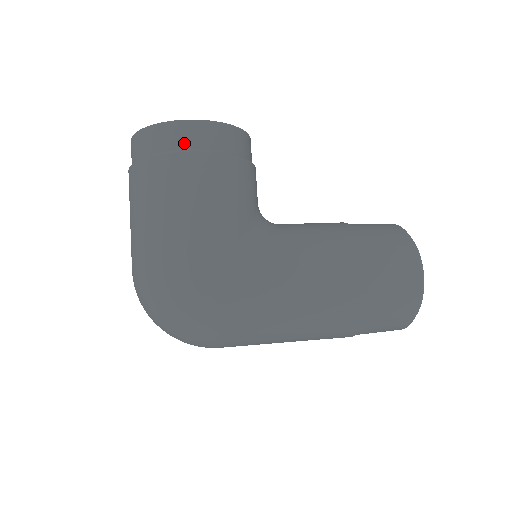
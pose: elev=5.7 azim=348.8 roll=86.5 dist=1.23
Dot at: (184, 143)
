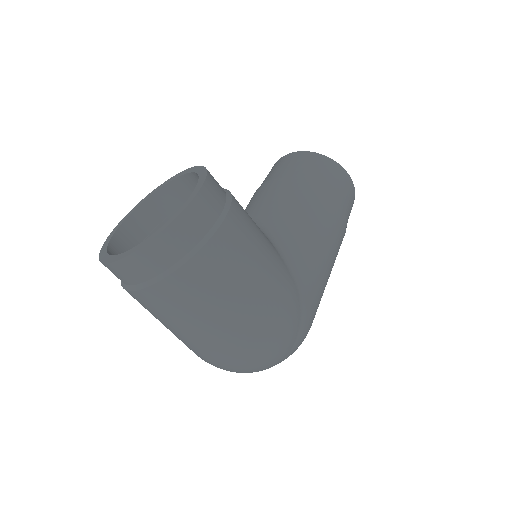
Dot at: (207, 223)
